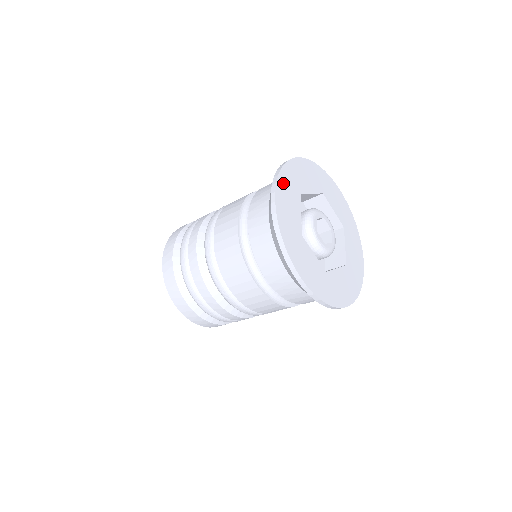
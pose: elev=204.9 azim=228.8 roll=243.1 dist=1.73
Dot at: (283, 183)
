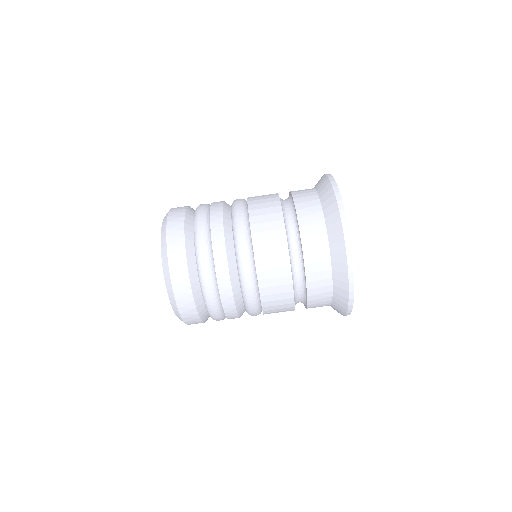
Dot at: occluded
